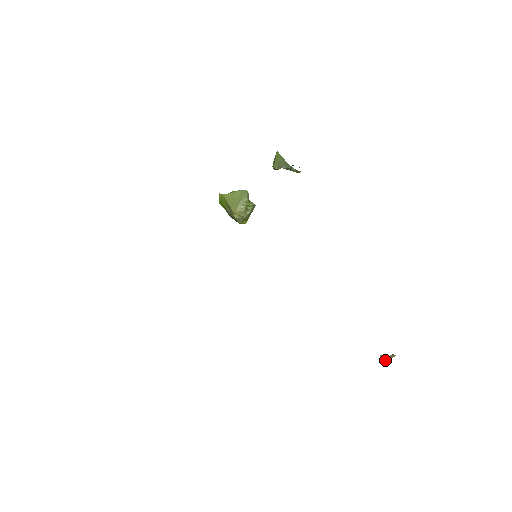
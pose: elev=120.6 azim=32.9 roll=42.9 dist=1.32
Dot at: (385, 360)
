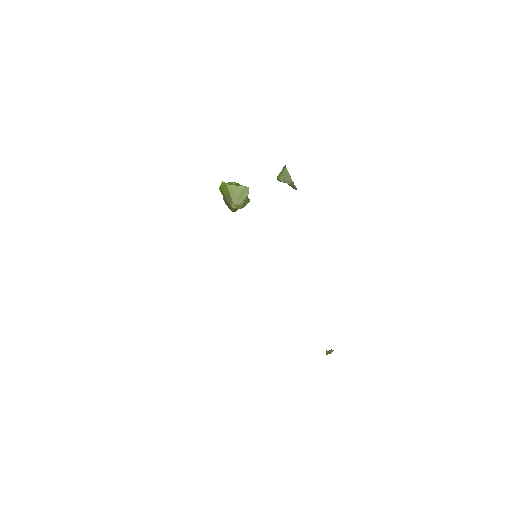
Dot at: occluded
